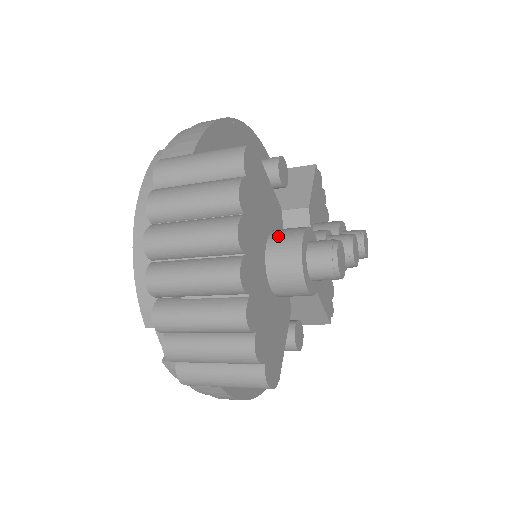
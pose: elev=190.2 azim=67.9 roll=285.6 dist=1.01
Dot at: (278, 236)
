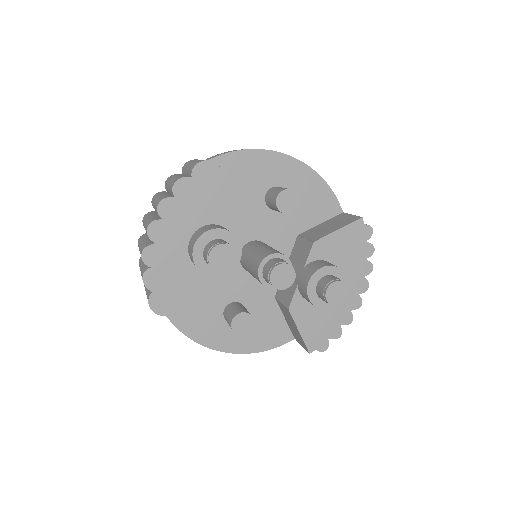
Dot at: (207, 226)
